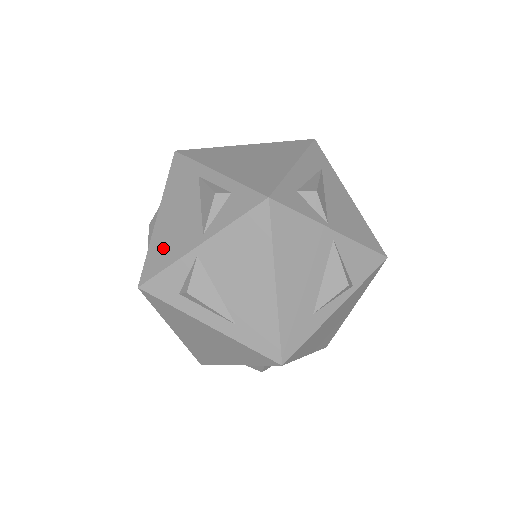
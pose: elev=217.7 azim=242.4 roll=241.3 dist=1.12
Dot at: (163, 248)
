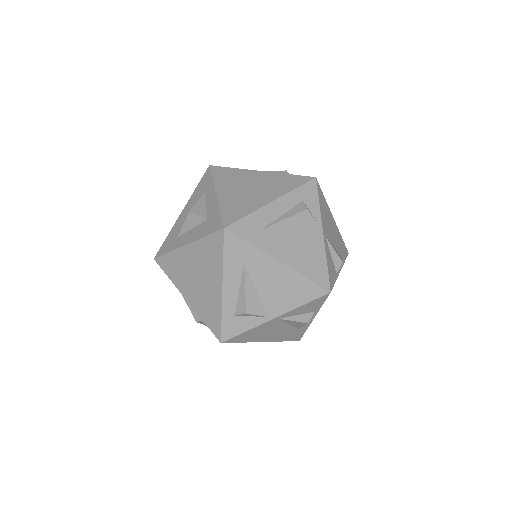
Dot at: occluded
